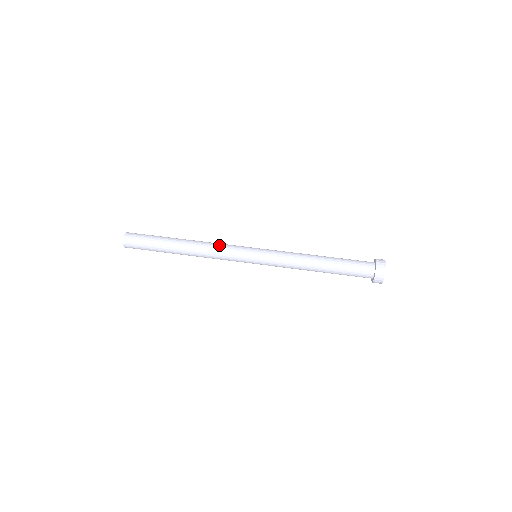
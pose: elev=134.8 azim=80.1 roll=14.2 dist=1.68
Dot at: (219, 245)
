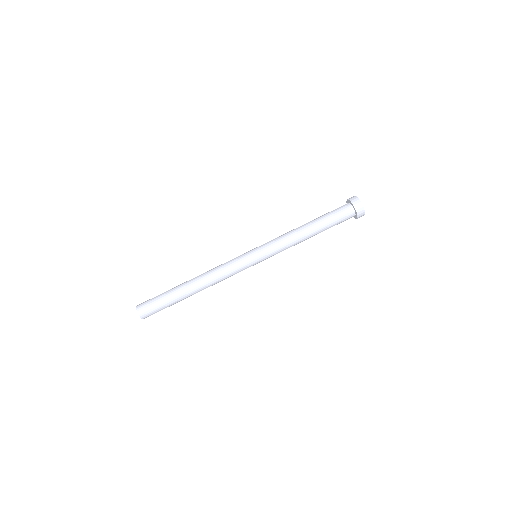
Dot at: (222, 266)
